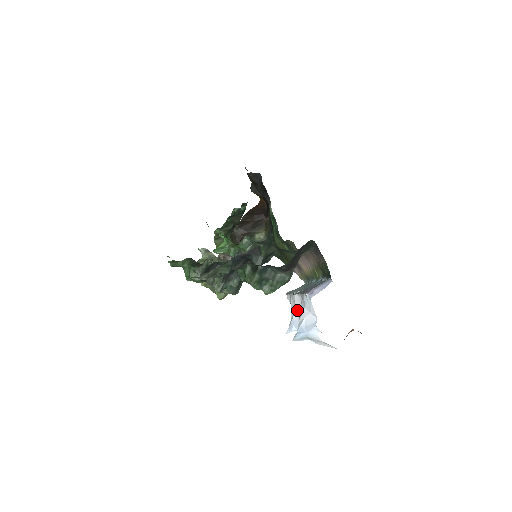
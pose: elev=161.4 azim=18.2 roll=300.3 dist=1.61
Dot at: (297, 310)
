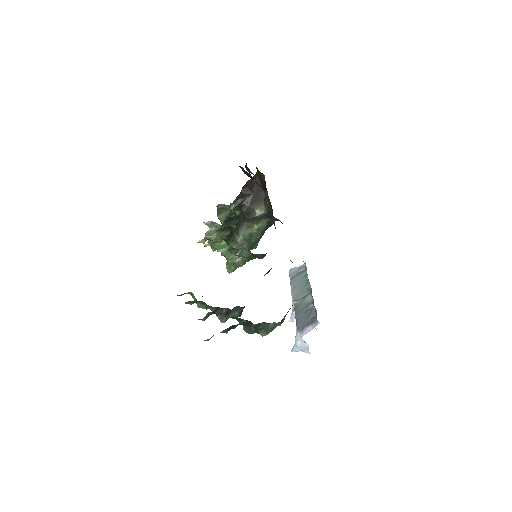
Dot at: occluded
